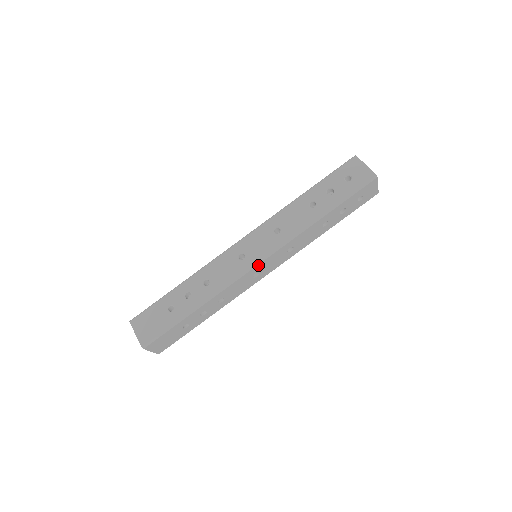
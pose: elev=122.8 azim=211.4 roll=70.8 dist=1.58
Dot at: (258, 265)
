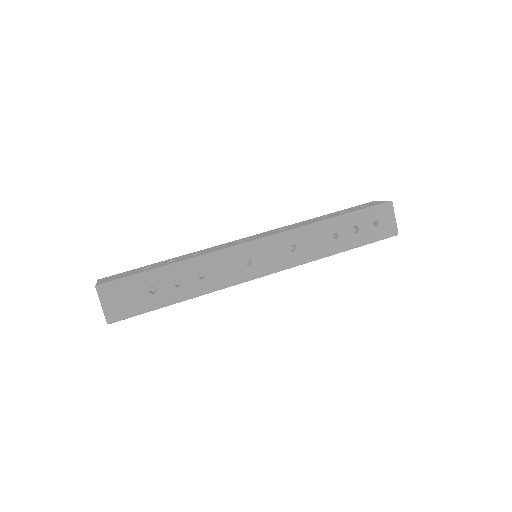
Dot at: (254, 244)
